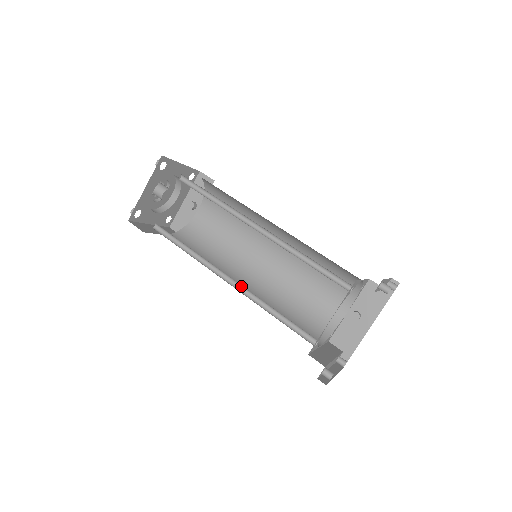
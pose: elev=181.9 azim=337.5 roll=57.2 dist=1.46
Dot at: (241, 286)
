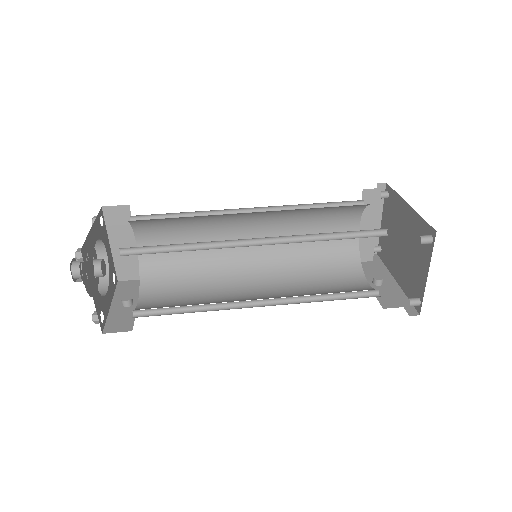
Dot at: (275, 242)
